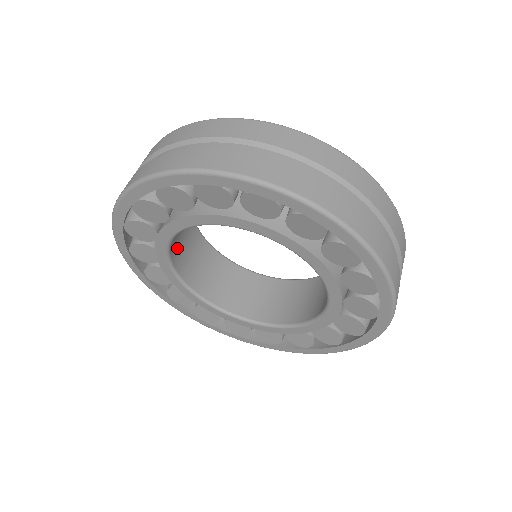
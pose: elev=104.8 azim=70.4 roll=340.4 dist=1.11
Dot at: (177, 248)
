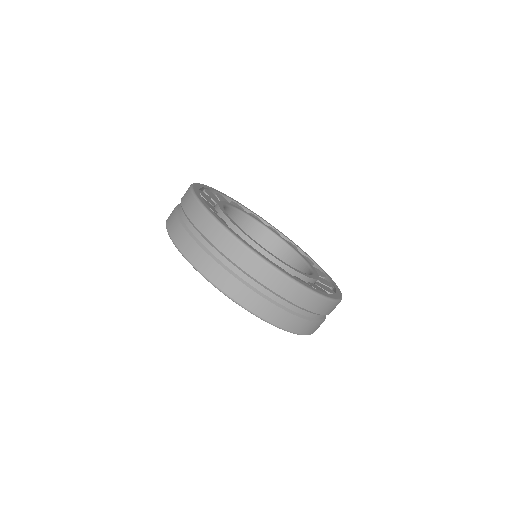
Dot at: occluded
